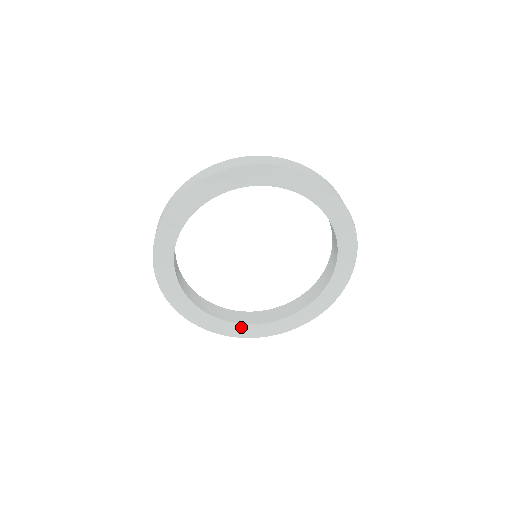
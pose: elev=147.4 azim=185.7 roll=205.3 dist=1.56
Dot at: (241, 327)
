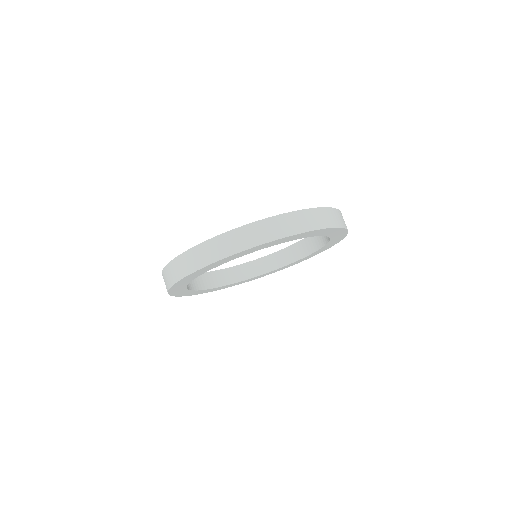
Dot at: (195, 292)
